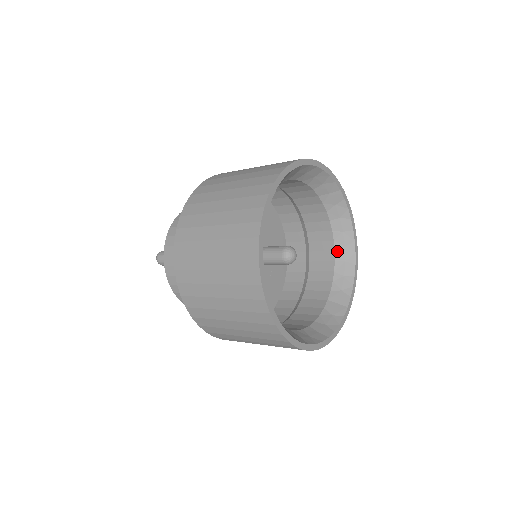
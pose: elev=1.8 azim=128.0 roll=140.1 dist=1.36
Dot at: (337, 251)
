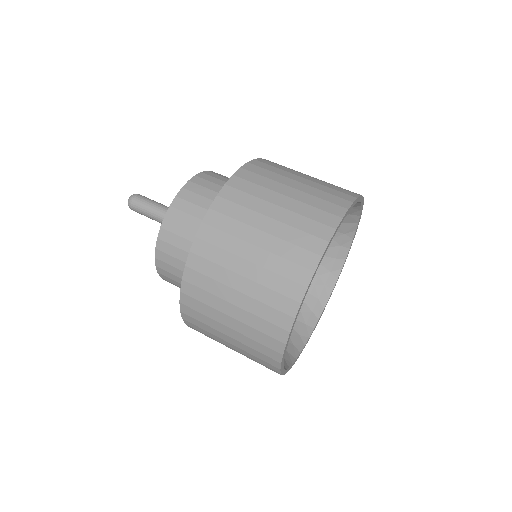
Dot at: occluded
